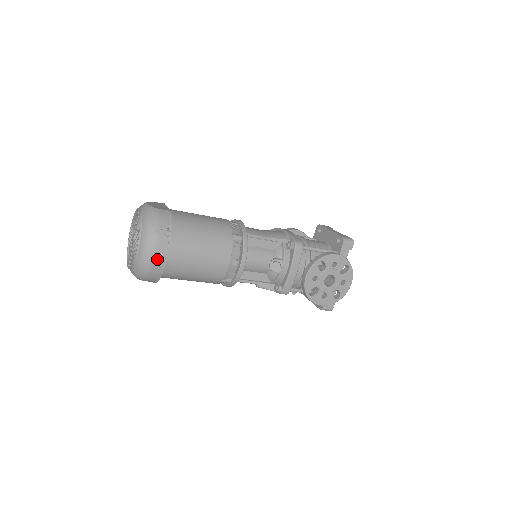
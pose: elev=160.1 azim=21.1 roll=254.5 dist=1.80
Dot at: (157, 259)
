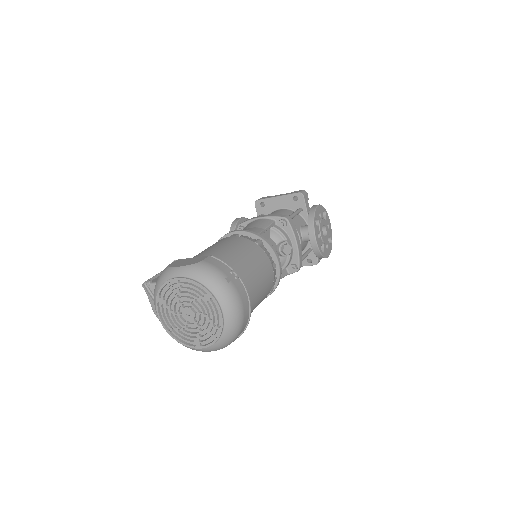
Dot at: (244, 308)
